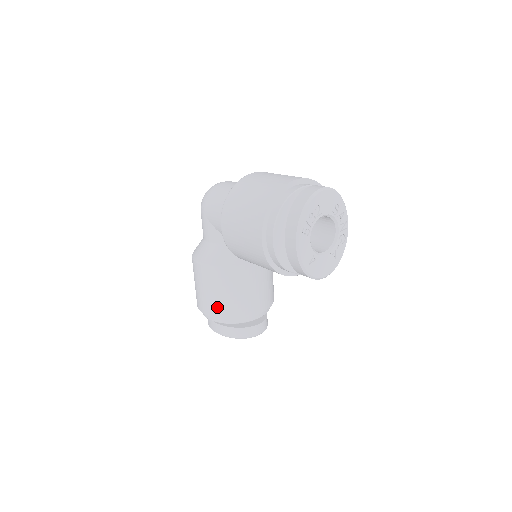
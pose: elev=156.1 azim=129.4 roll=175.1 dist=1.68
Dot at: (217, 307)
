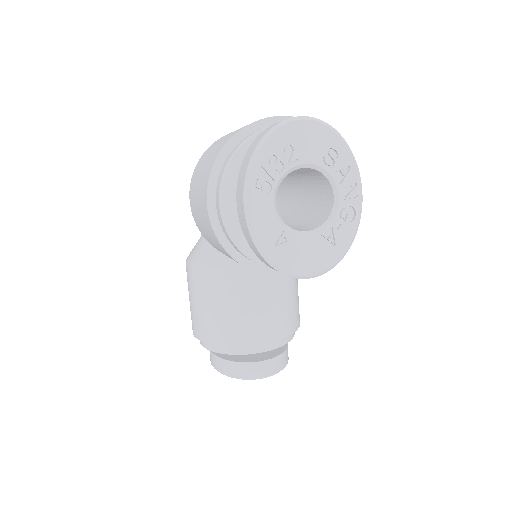
Dot at: (203, 326)
